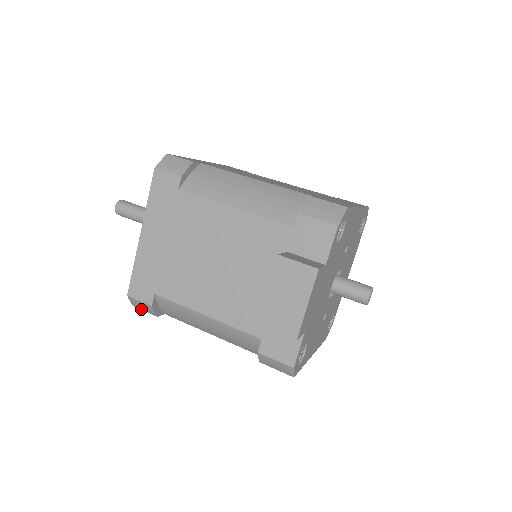
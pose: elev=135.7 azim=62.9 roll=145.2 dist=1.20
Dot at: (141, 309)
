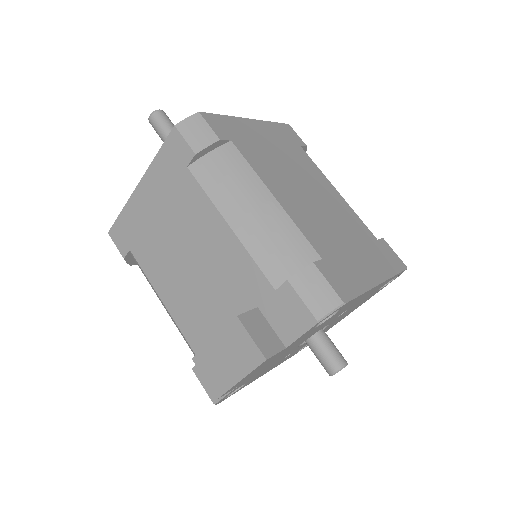
Dot at: occluded
